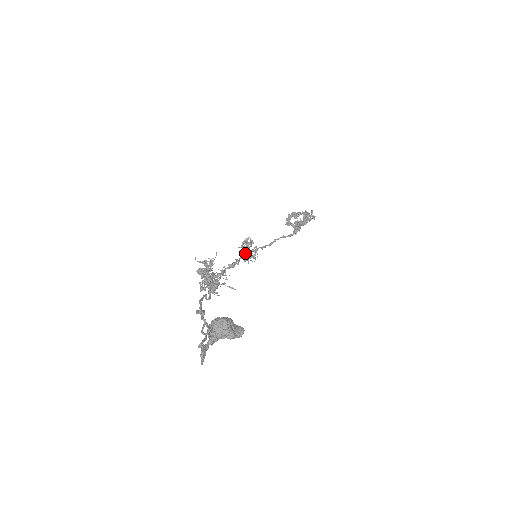
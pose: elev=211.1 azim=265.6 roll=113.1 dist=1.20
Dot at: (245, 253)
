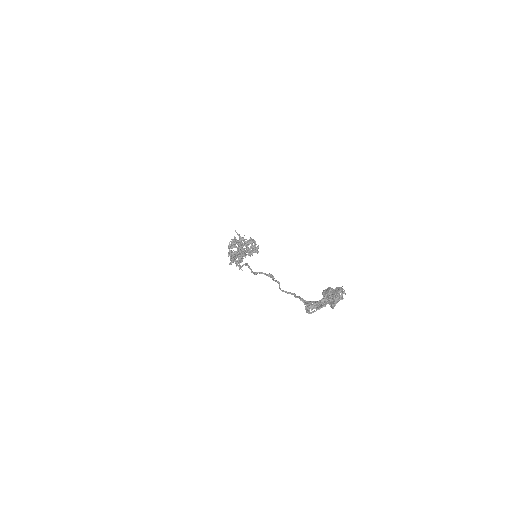
Dot at: occluded
